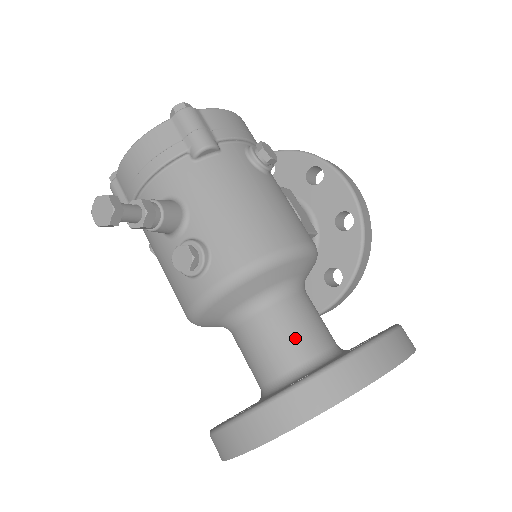
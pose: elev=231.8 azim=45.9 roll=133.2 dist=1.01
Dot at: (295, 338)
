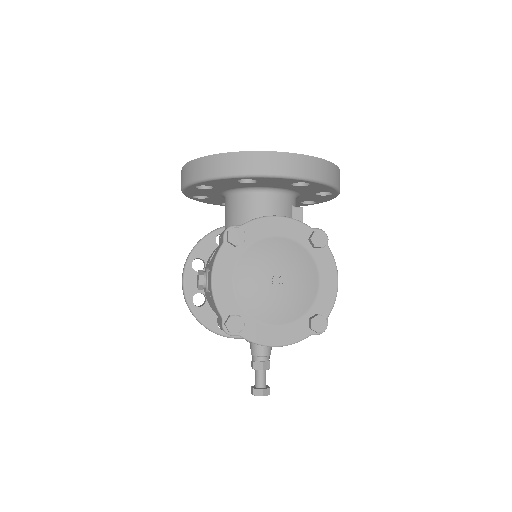
Dot at: occluded
